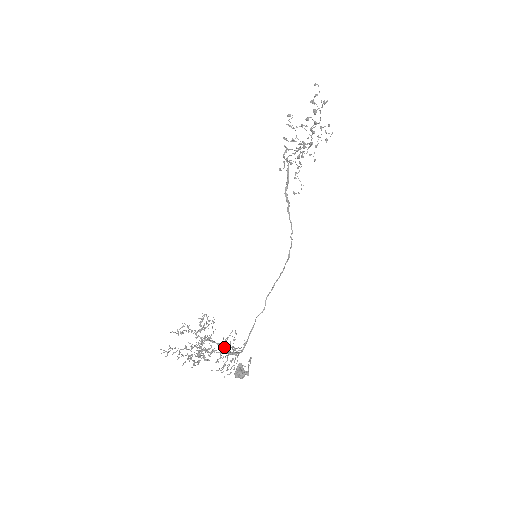
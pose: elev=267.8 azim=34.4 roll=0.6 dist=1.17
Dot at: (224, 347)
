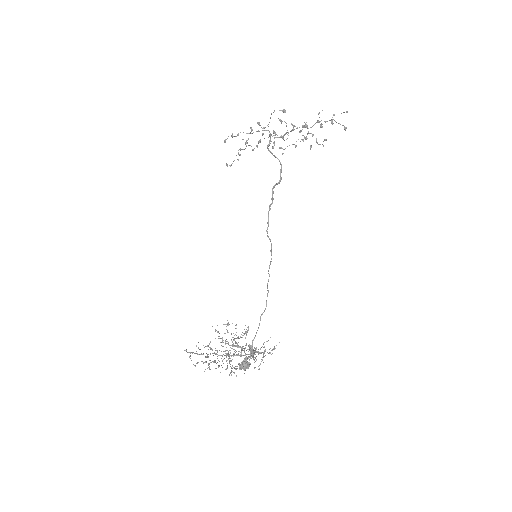
Dot at: (263, 354)
